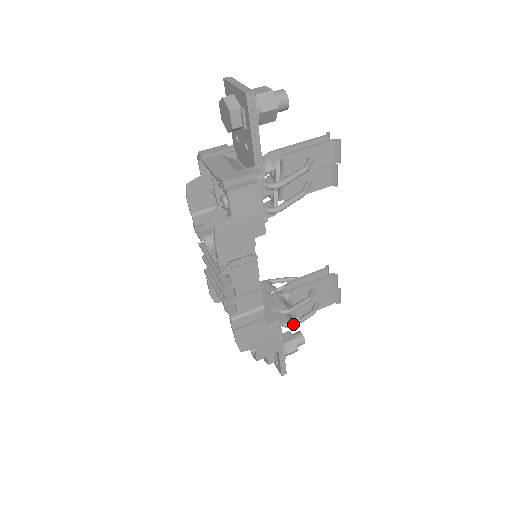
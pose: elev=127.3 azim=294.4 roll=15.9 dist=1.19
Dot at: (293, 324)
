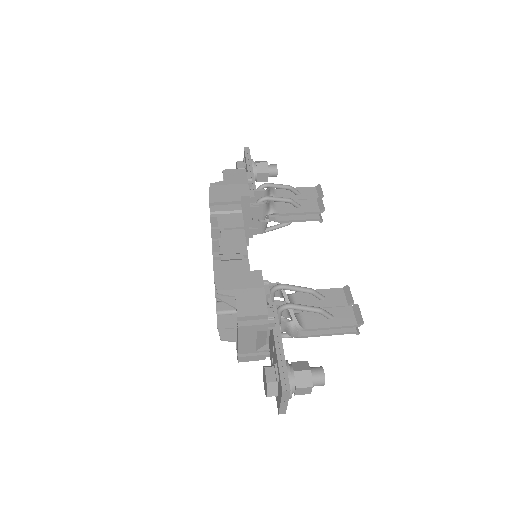
Dot at: (290, 303)
